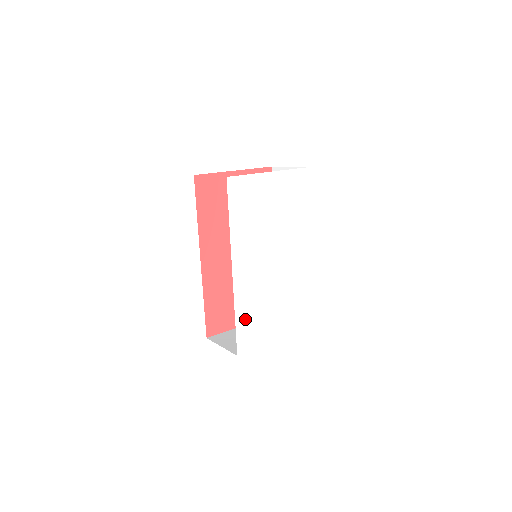
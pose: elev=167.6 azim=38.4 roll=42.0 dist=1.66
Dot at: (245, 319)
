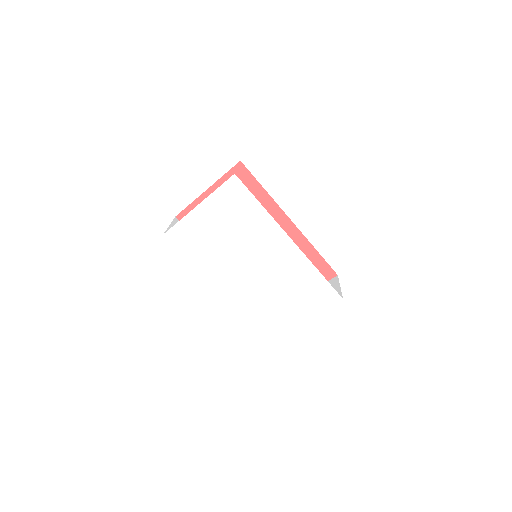
Dot at: (257, 319)
